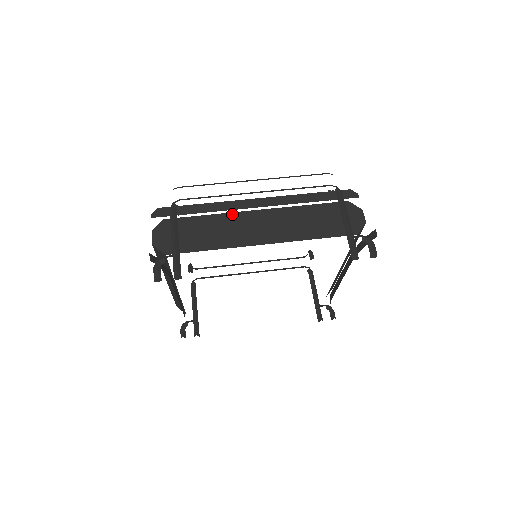
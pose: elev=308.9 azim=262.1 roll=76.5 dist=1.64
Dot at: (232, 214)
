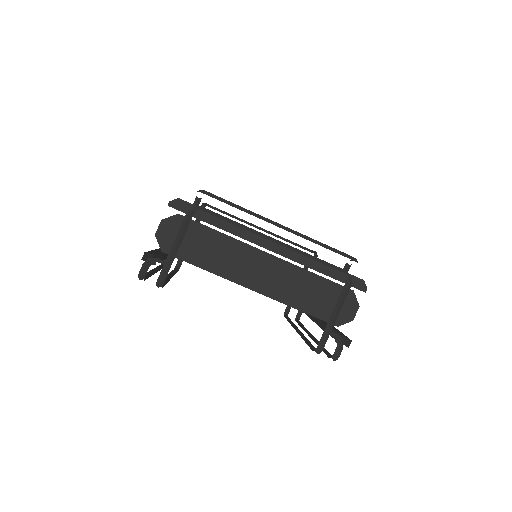
Dot at: (242, 244)
